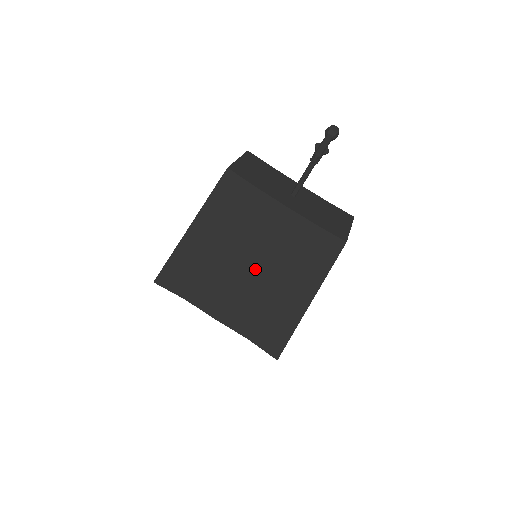
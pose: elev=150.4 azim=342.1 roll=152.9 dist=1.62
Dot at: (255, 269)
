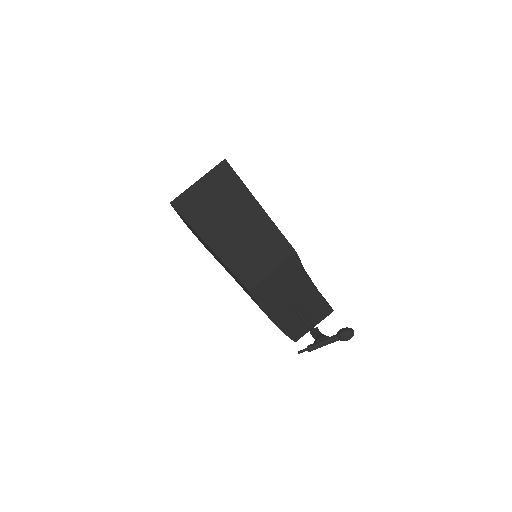
Dot at: occluded
